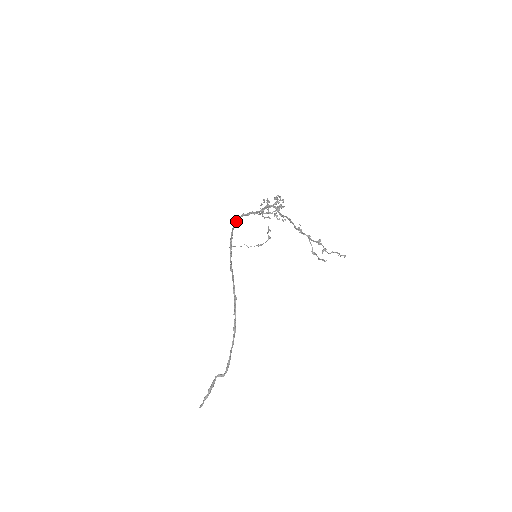
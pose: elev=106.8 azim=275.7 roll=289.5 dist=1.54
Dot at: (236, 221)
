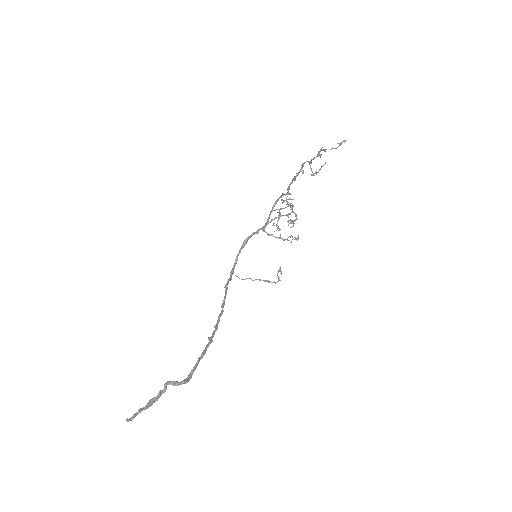
Dot at: (243, 243)
